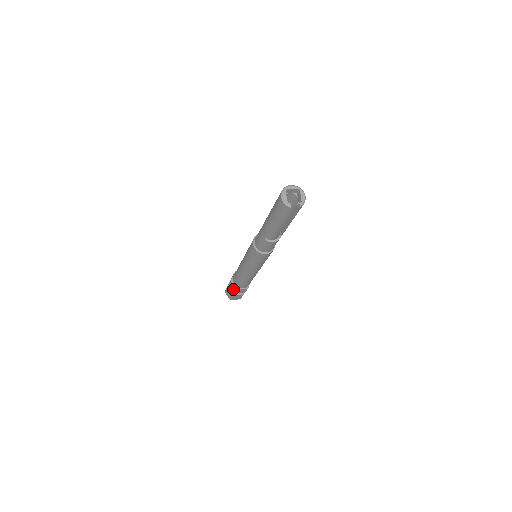
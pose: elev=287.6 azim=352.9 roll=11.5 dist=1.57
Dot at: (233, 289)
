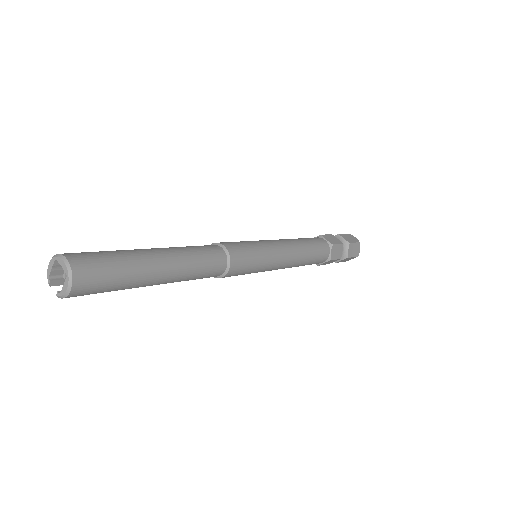
Dot at: occluded
